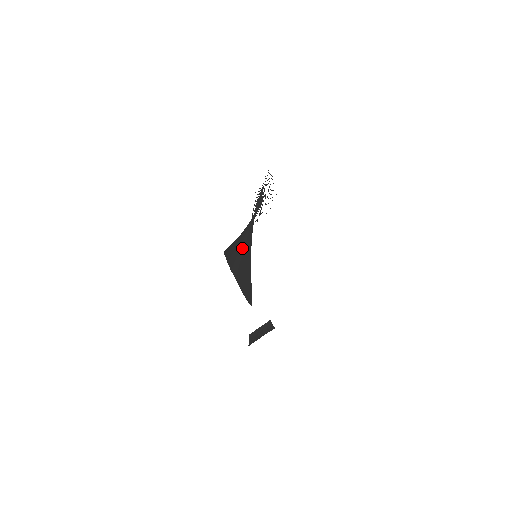
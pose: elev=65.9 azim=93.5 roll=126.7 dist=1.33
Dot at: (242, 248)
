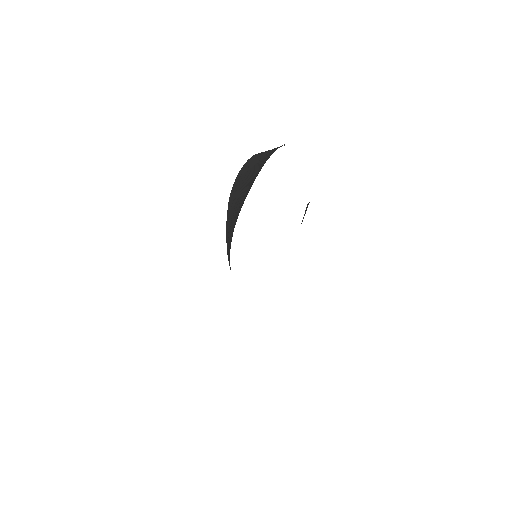
Dot at: occluded
